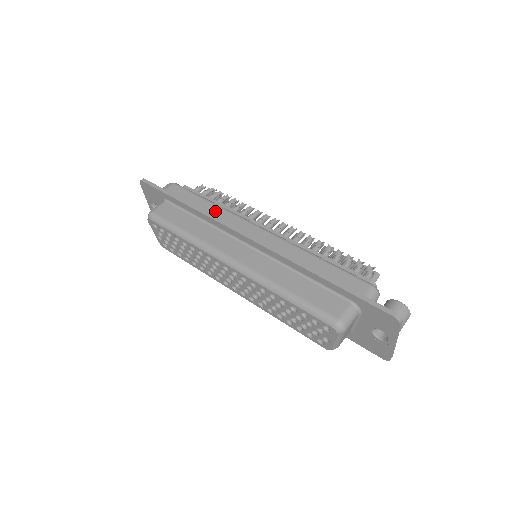
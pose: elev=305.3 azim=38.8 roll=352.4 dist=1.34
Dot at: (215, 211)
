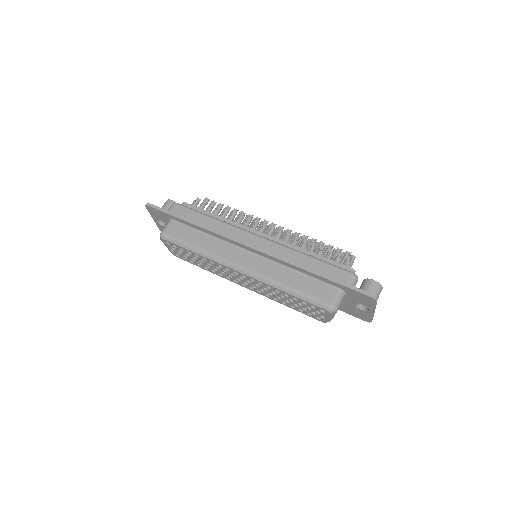
Dot at: (217, 226)
